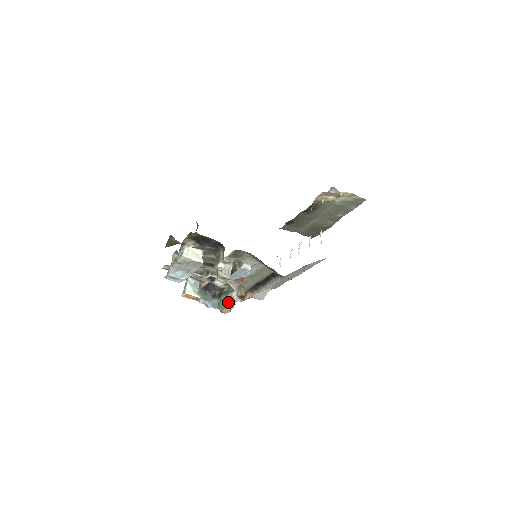
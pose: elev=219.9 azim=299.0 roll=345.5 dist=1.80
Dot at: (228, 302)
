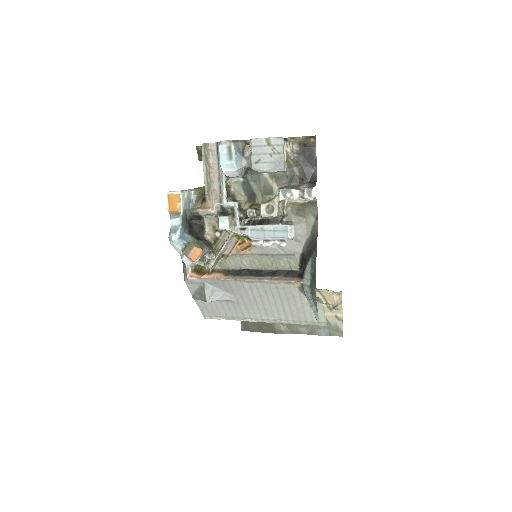
Dot at: (204, 251)
